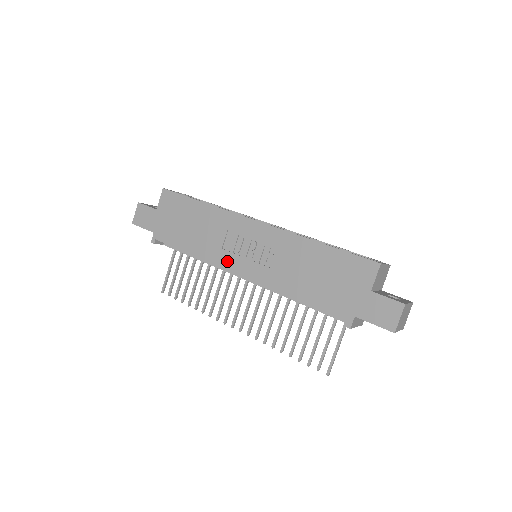
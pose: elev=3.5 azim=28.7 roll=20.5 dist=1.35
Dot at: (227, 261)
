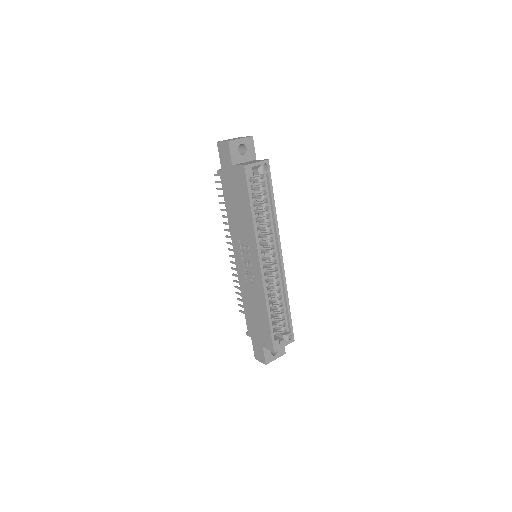
Dot at: (236, 246)
